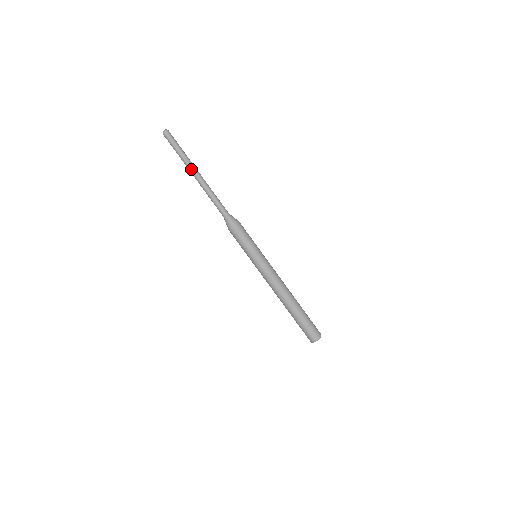
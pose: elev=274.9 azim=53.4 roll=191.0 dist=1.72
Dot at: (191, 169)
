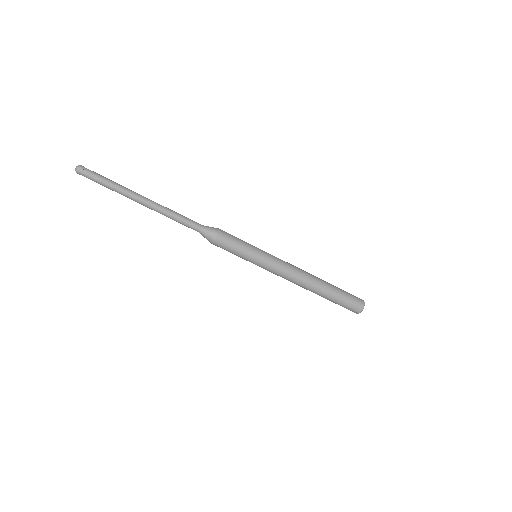
Dot at: (133, 198)
